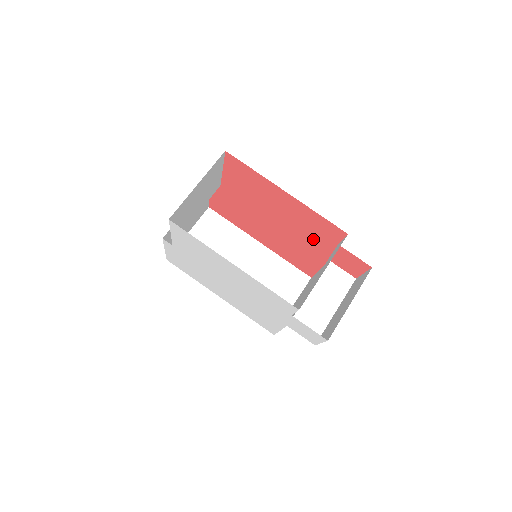
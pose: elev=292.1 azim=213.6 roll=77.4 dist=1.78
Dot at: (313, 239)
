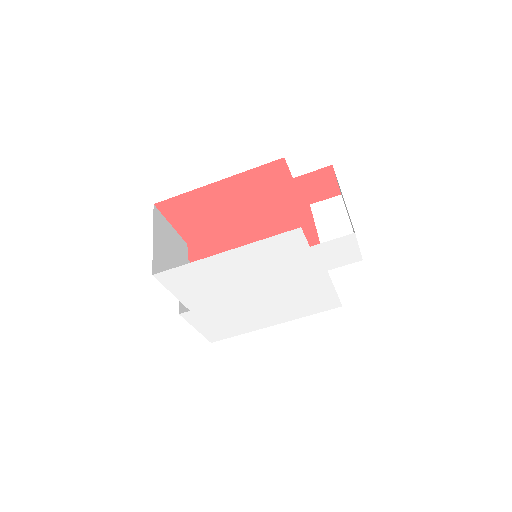
Dot at: (279, 200)
